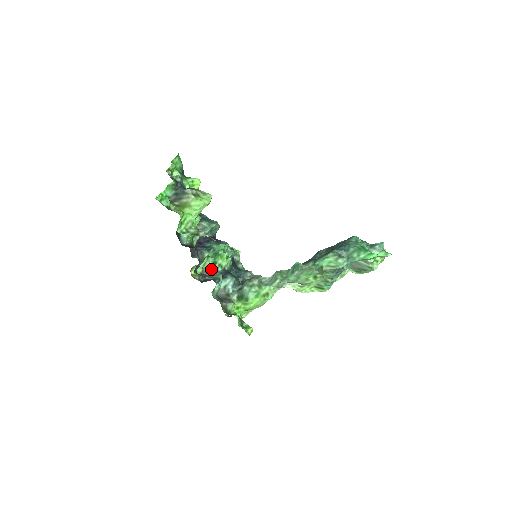
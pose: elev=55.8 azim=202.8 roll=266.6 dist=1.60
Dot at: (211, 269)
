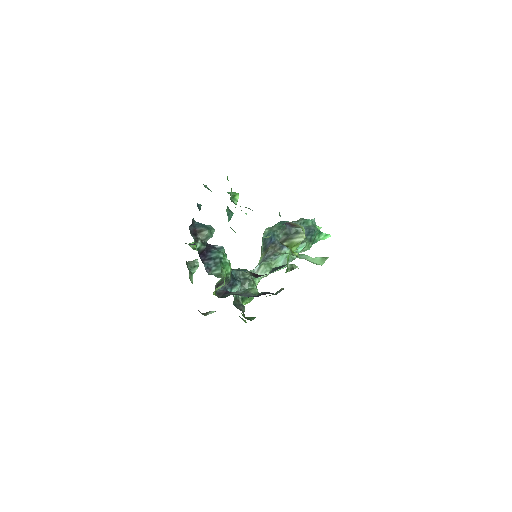
Dot at: (223, 281)
